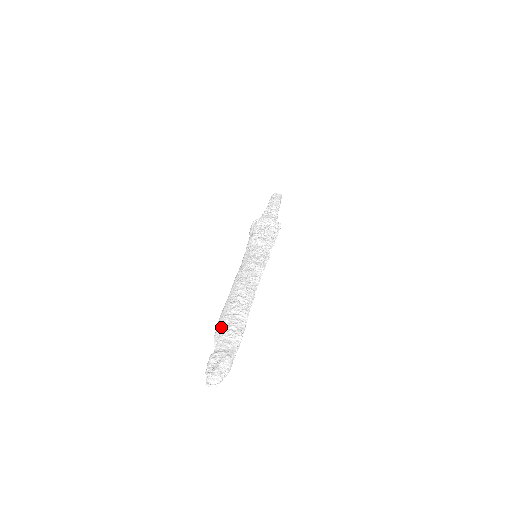
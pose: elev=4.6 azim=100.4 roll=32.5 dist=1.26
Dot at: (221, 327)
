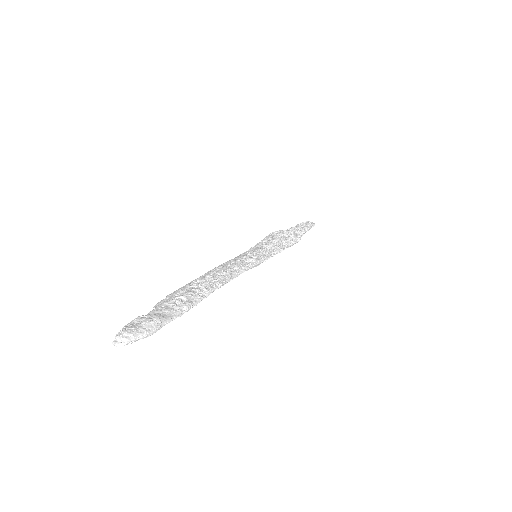
Dot at: (170, 297)
